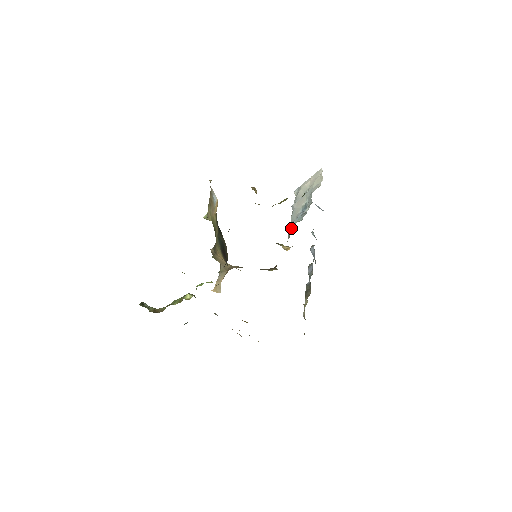
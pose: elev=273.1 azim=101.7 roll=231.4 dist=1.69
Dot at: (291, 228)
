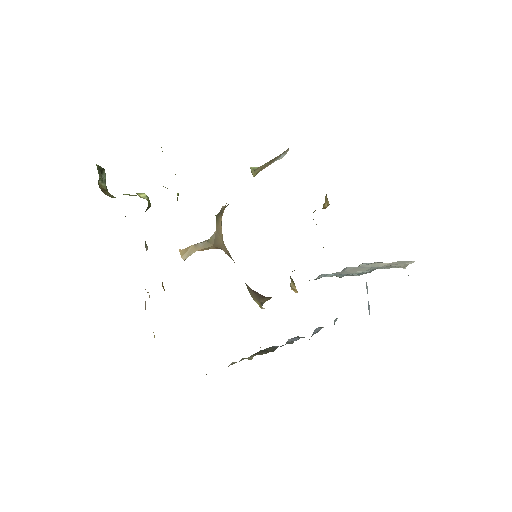
Dot at: (321, 277)
